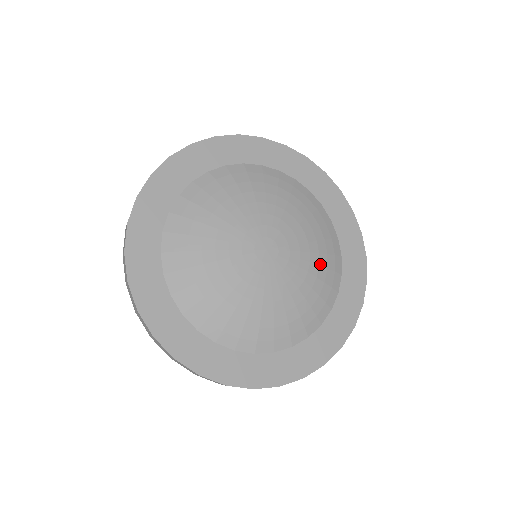
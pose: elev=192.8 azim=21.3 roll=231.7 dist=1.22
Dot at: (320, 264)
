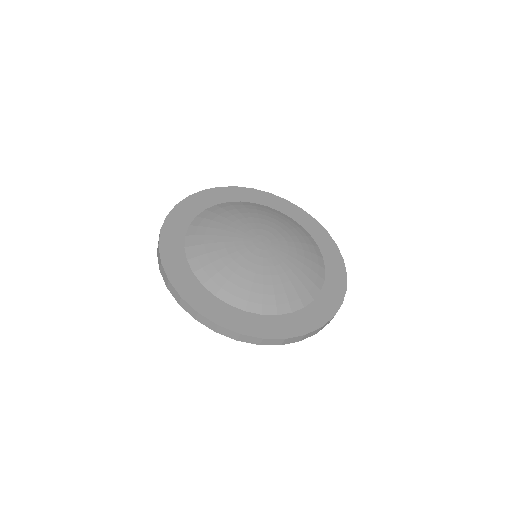
Dot at: (305, 257)
